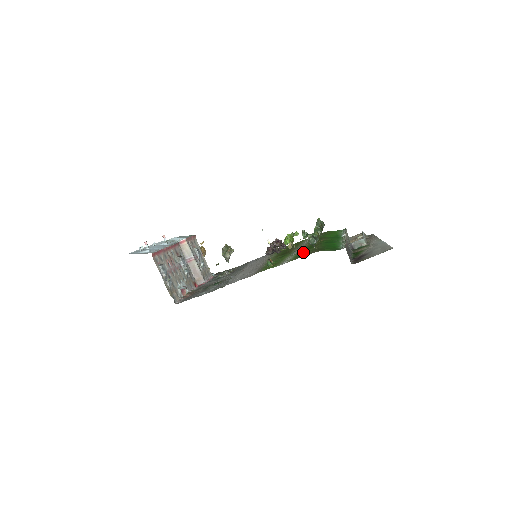
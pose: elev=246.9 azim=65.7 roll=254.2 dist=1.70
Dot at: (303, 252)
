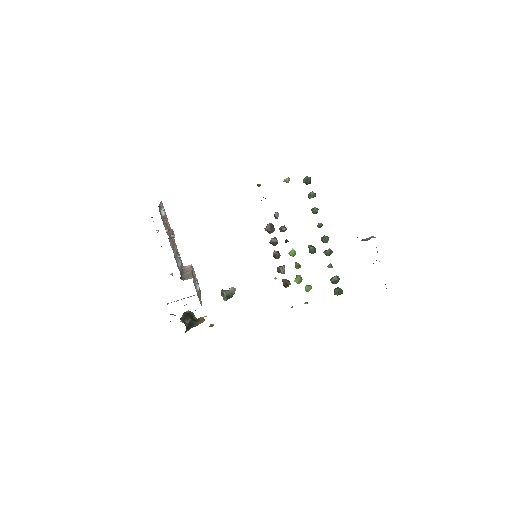
Dot at: occluded
